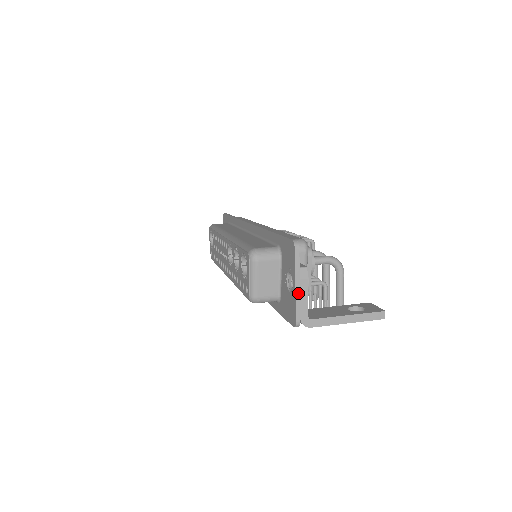
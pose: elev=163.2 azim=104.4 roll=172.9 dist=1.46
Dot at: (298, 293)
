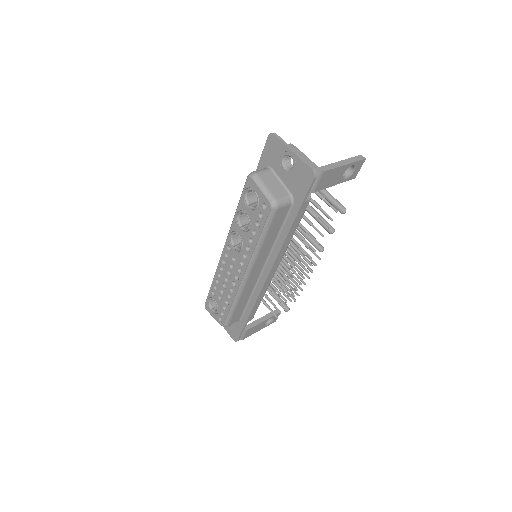
Dot at: (298, 155)
